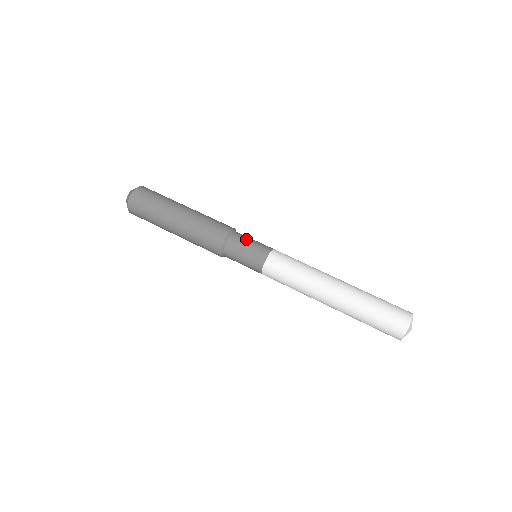
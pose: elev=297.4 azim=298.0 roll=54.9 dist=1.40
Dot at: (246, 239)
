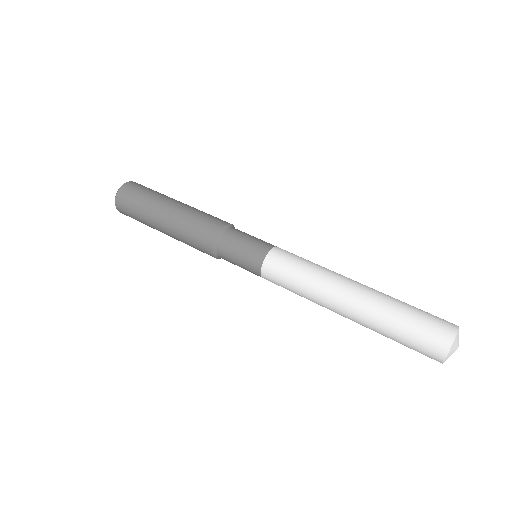
Dot at: occluded
